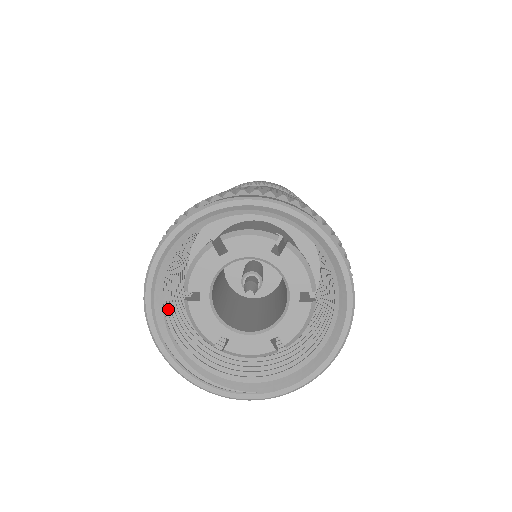
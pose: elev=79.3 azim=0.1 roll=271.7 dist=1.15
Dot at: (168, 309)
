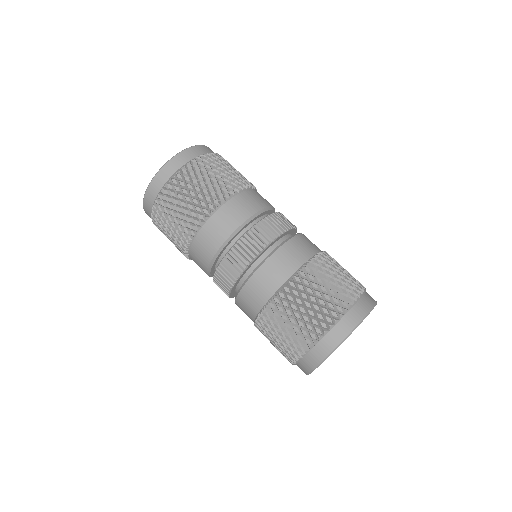
Dot at: occluded
